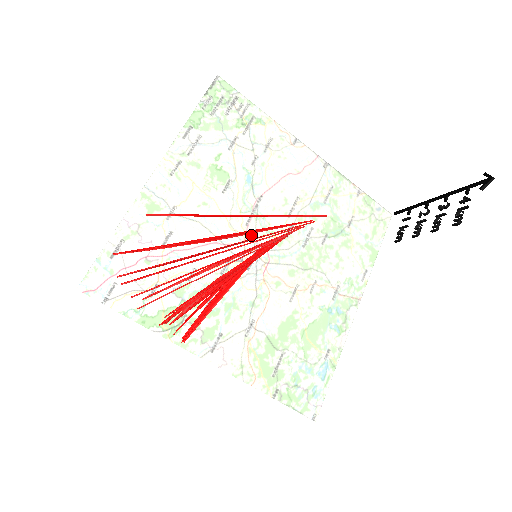
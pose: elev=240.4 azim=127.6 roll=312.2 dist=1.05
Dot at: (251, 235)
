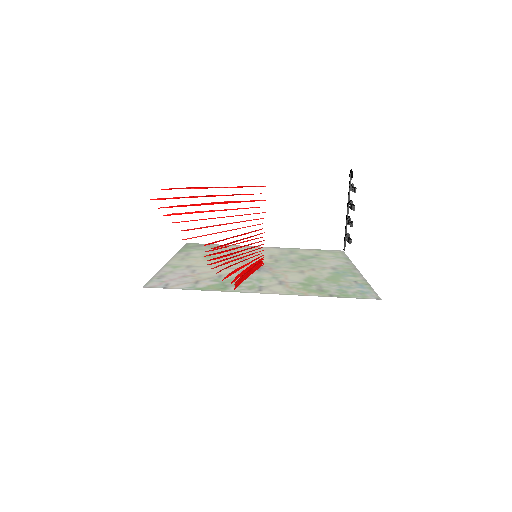
Dot at: occluded
